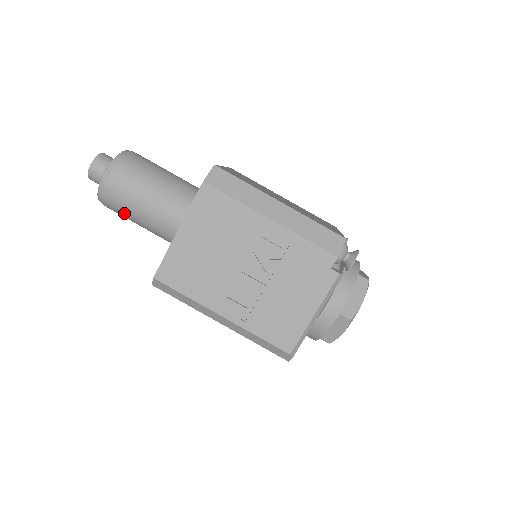
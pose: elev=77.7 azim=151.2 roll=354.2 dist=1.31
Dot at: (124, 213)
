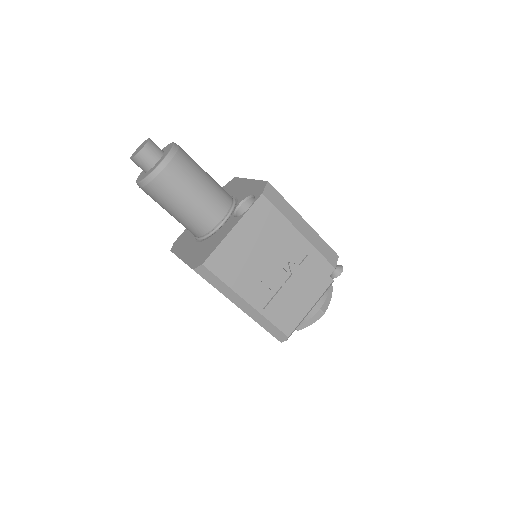
Dot at: (166, 200)
